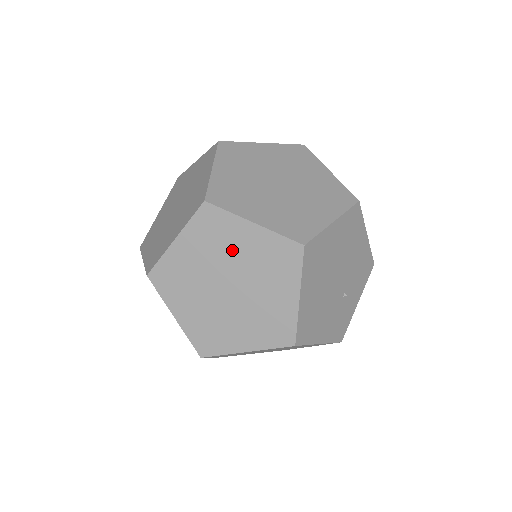
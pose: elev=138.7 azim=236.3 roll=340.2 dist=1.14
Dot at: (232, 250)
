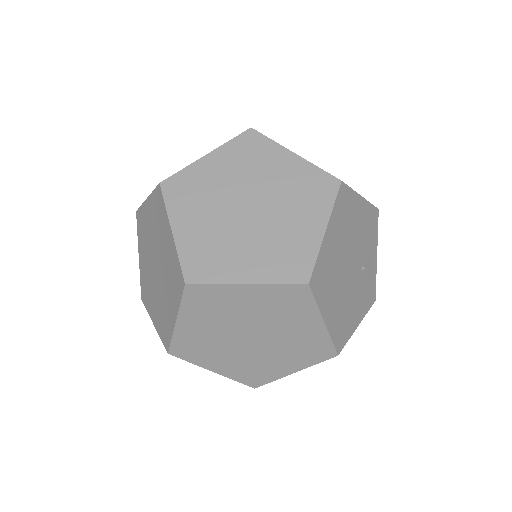
Dot at: (237, 311)
